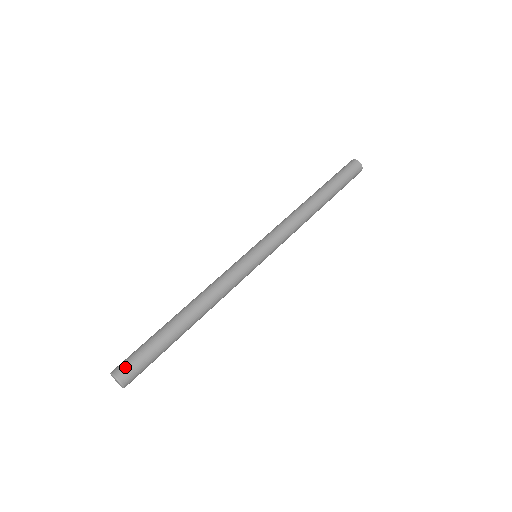
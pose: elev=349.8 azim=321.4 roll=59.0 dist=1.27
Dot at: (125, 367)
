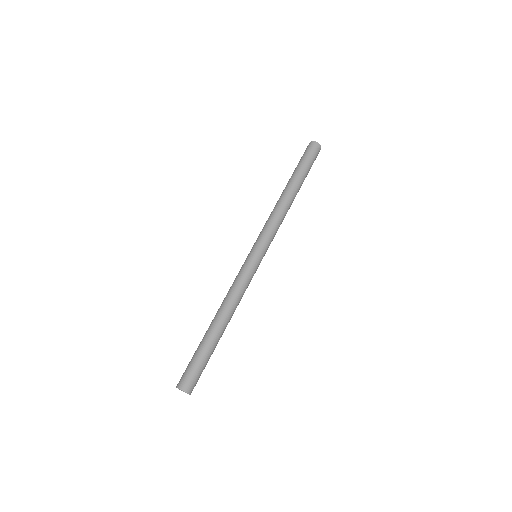
Dot at: (190, 382)
